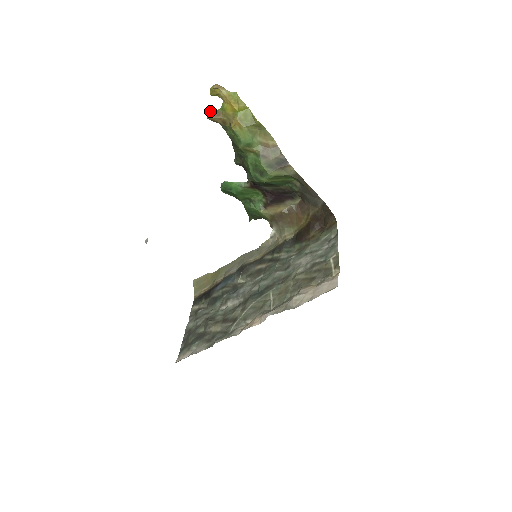
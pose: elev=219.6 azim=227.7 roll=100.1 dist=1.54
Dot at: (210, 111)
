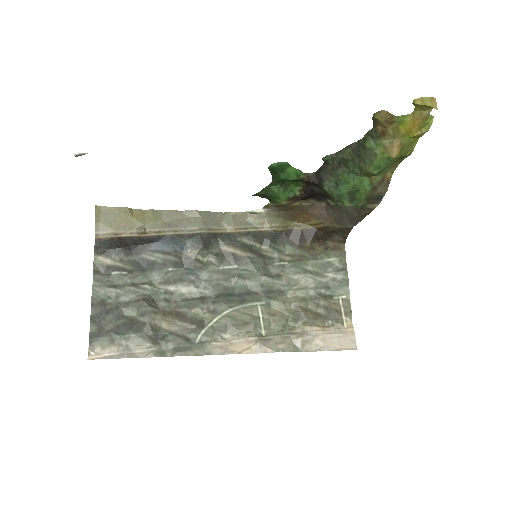
Dot at: (386, 111)
